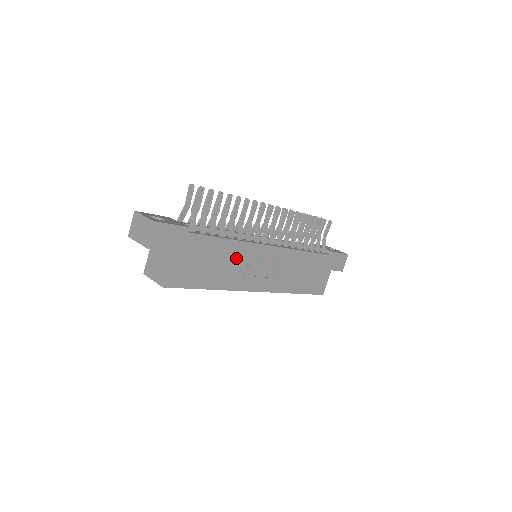
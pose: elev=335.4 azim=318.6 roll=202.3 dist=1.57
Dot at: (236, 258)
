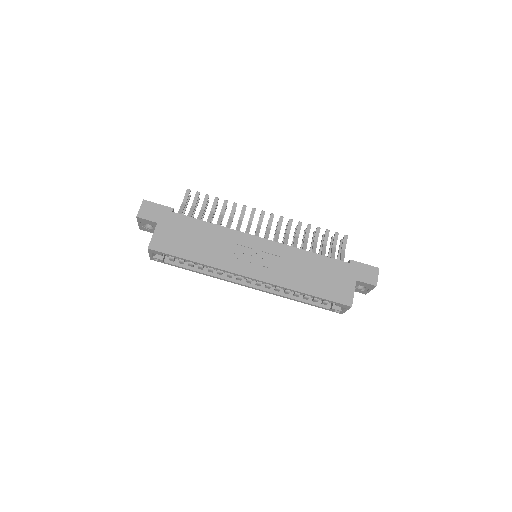
Dot at: (221, 241)
